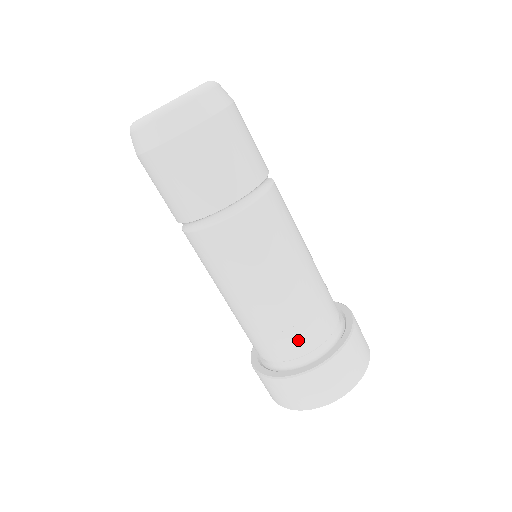
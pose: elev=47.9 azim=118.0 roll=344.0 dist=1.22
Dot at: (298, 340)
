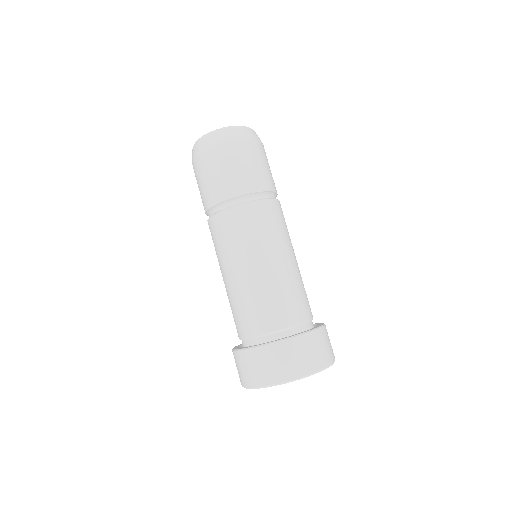
Dot at: (256, 320)
